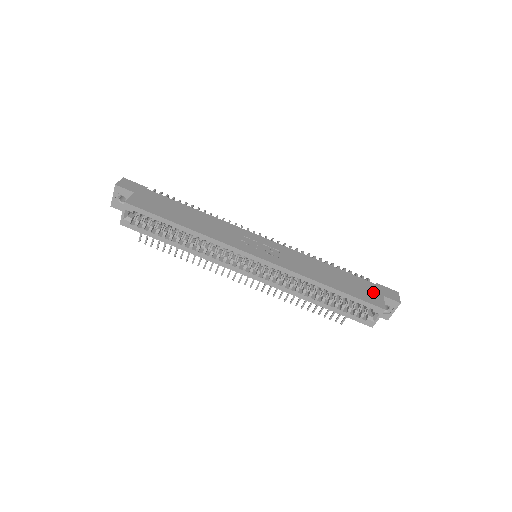
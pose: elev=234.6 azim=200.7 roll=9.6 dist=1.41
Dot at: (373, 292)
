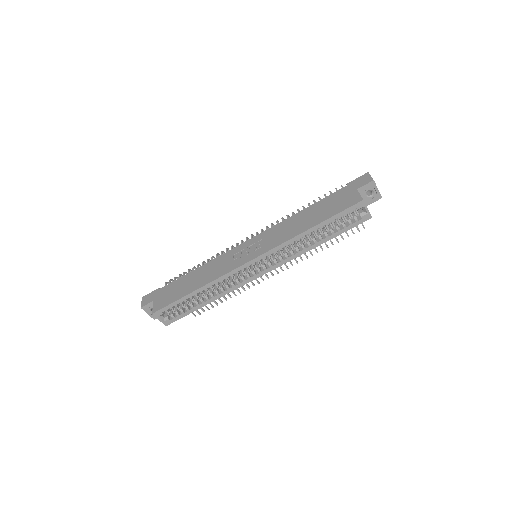
Dot at: (347, 195)
